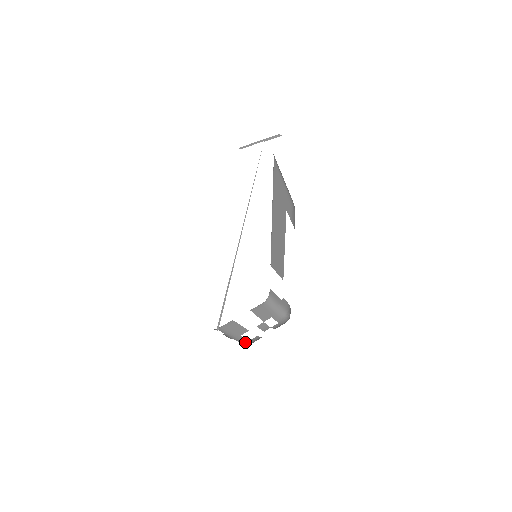
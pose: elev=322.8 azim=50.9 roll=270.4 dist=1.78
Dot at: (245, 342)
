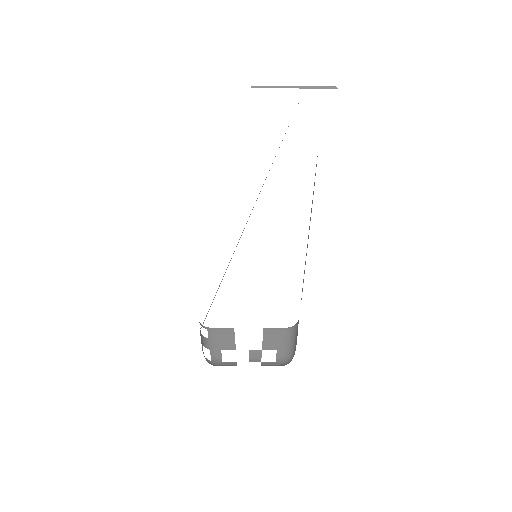
Dot at: (216, 360)
